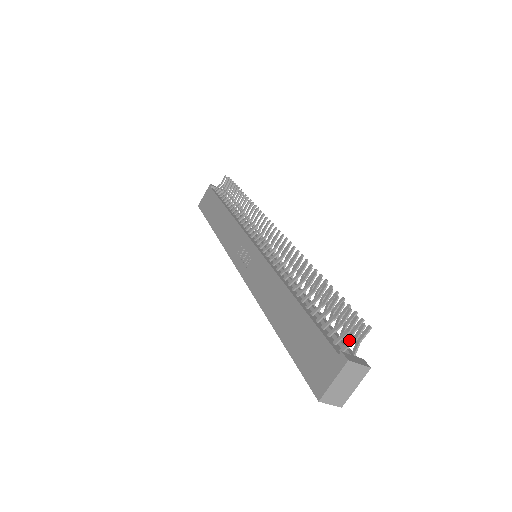
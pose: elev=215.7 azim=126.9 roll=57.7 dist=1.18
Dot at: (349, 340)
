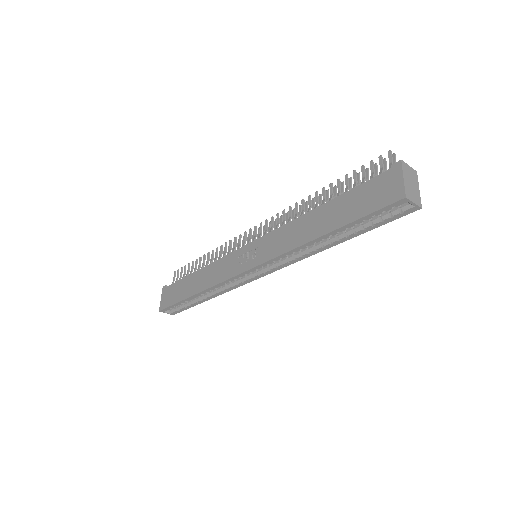
Dot at: occluded
